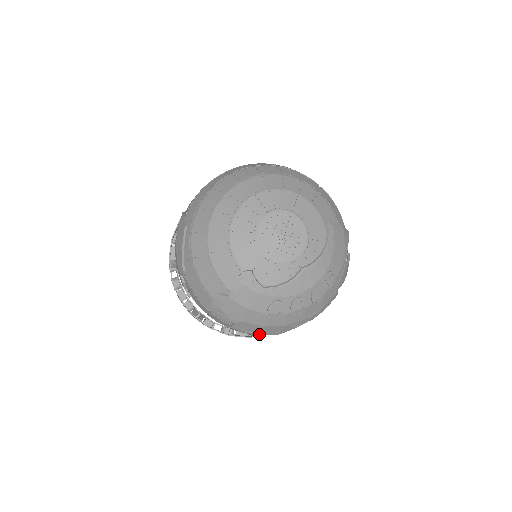
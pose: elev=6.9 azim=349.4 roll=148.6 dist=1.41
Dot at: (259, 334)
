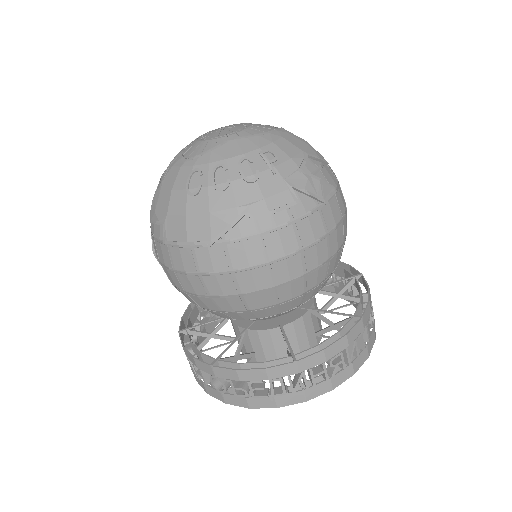
Dot at: (189, 245)
